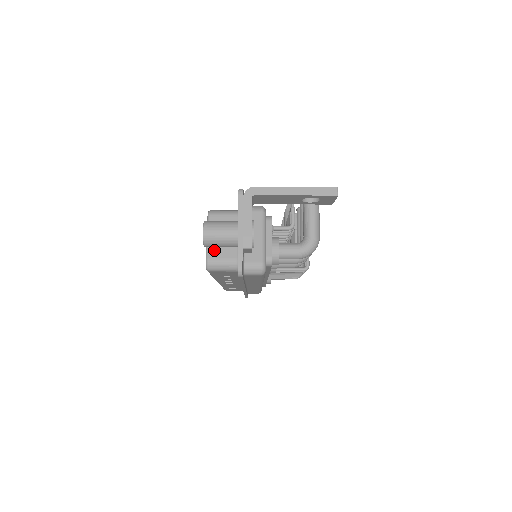
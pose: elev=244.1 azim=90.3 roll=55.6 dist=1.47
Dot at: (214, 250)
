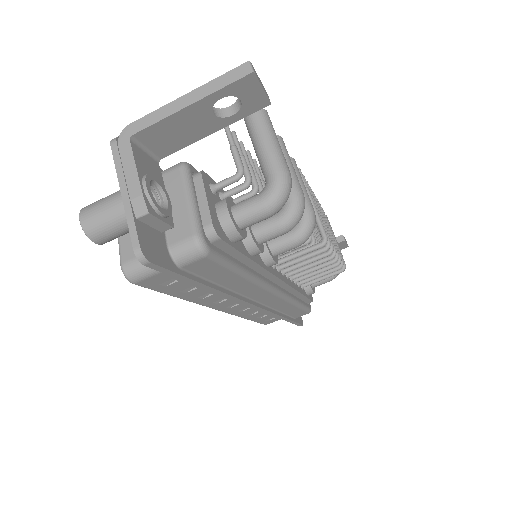
Dot at: (128, 249)
